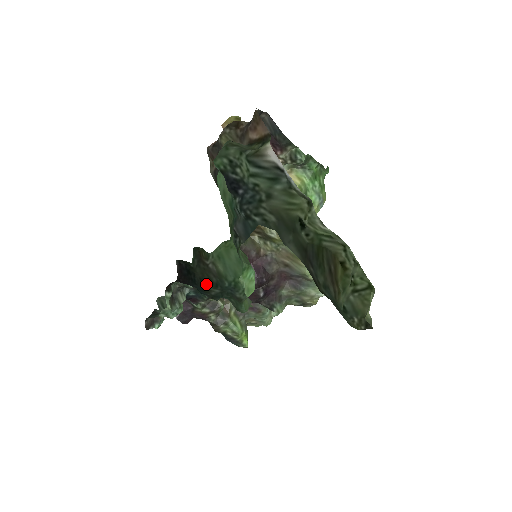
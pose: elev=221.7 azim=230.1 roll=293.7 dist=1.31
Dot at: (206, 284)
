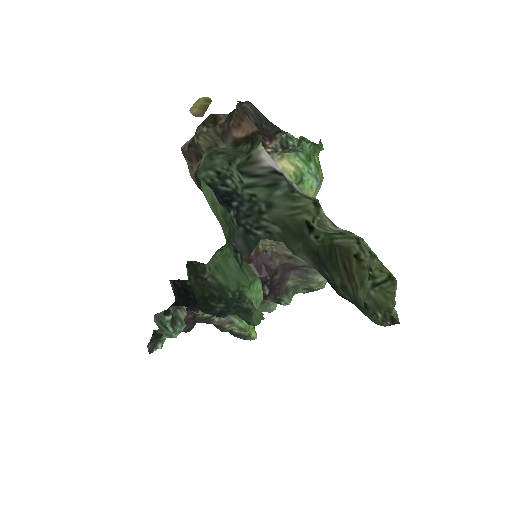
Dot at: (208, 300)
